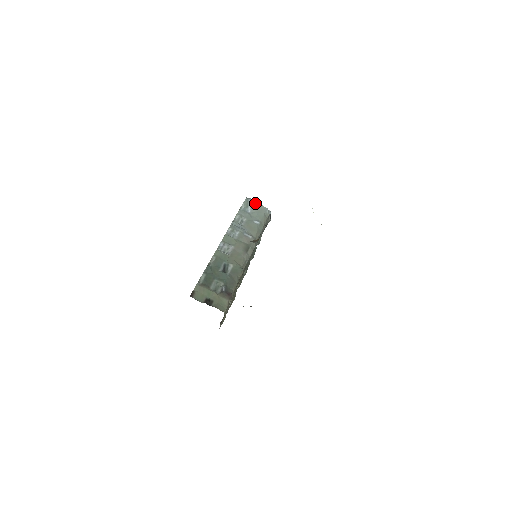
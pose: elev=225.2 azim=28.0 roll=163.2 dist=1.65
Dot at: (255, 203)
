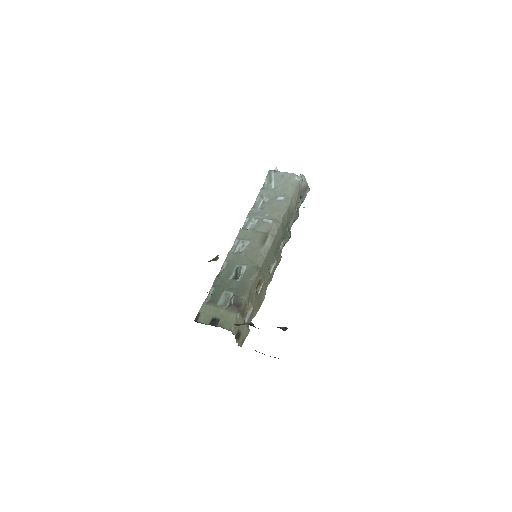
Dot at: (279, 173)
